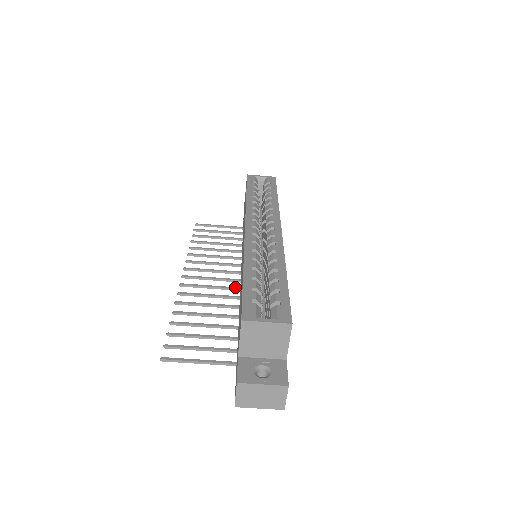
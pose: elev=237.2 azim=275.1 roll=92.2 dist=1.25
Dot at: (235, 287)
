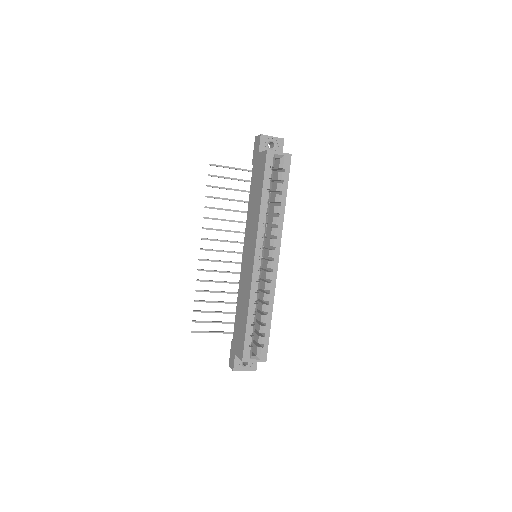
Dot at: (236, 262)
